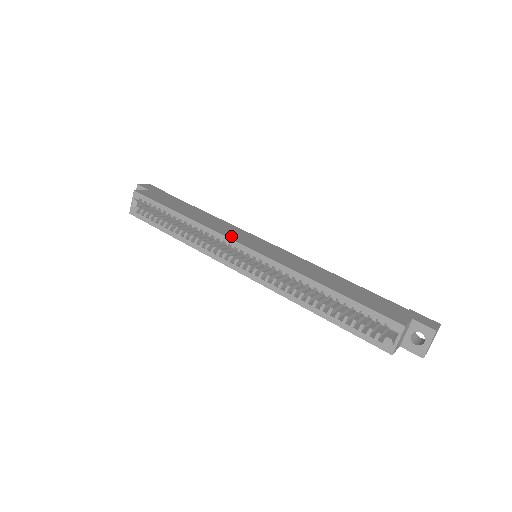
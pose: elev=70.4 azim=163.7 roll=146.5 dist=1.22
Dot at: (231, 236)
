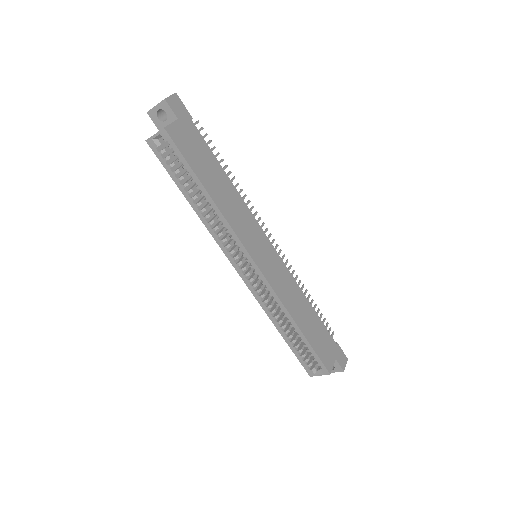
Dot at: (247, 242)
